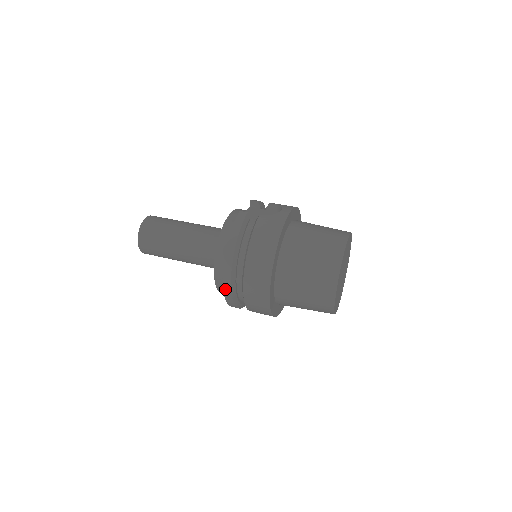
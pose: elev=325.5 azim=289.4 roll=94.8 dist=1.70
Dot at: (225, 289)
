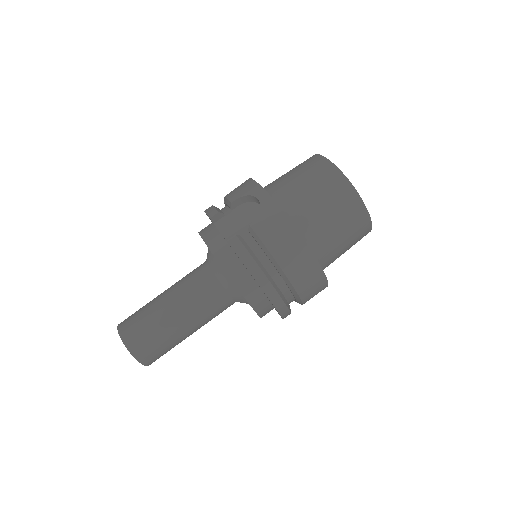
Dot at: (282, 314)
